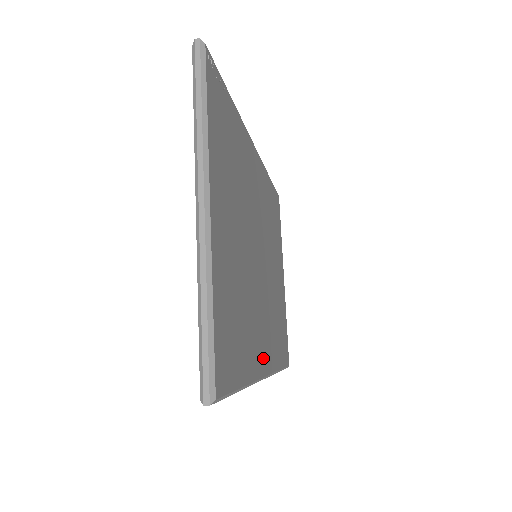
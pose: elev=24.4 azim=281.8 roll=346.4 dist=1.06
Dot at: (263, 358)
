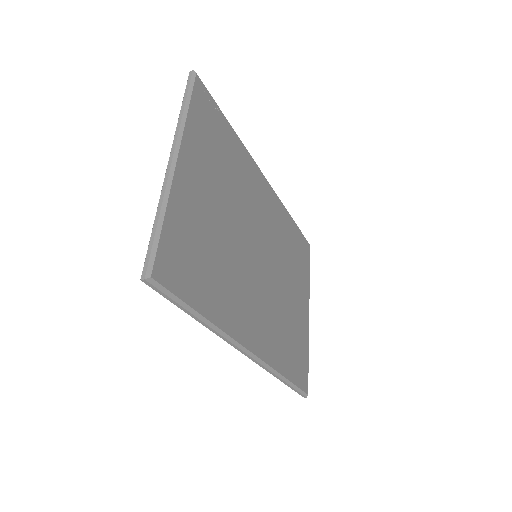
Dot at: (247, 332)
